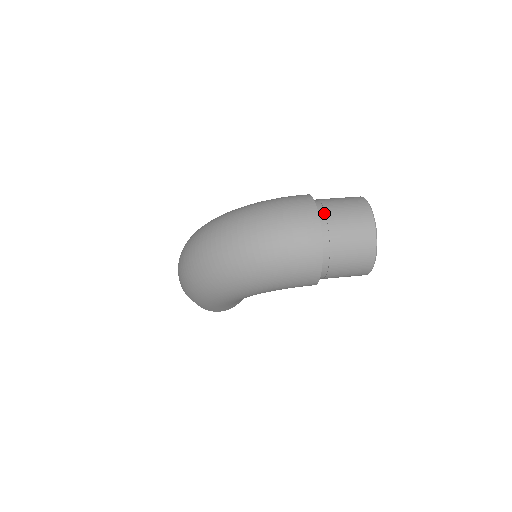
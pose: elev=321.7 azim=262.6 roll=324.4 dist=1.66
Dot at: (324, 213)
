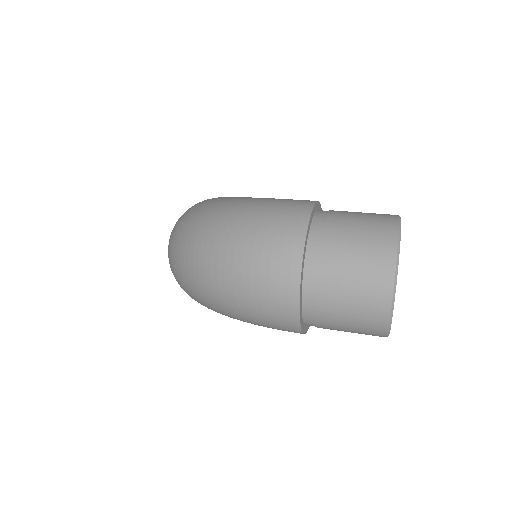
Dot at: (317, 252)
